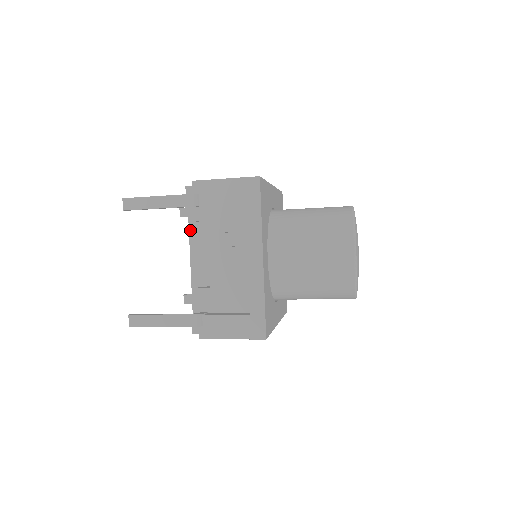
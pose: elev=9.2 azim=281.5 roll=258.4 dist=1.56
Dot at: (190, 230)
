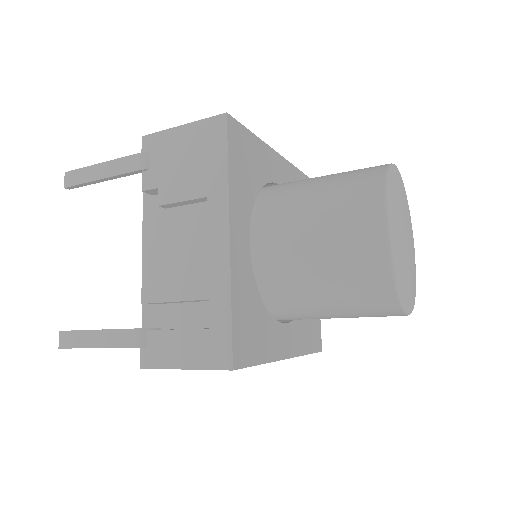
Dot at: (144, 208)
